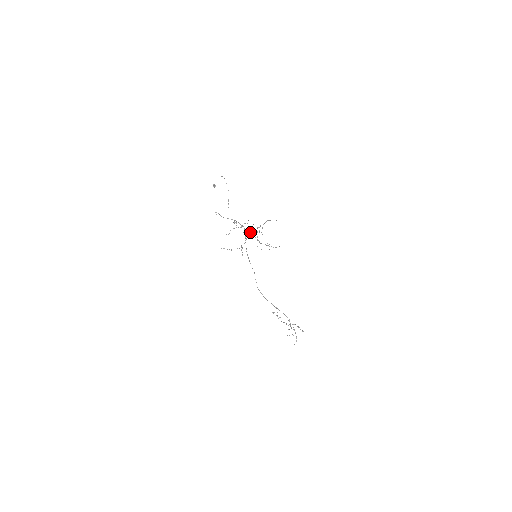
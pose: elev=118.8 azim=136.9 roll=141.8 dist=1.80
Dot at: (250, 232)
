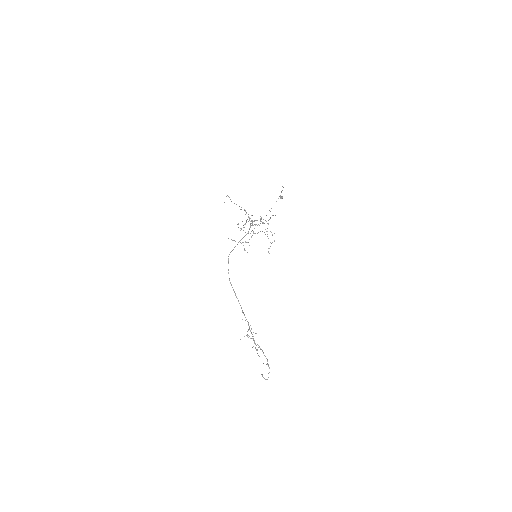
Dot at: (250, 223)
